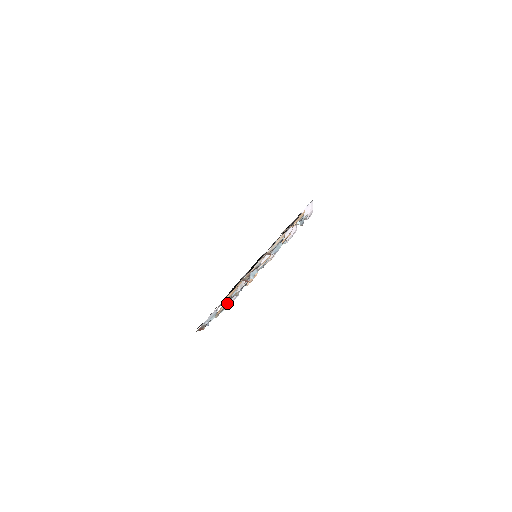
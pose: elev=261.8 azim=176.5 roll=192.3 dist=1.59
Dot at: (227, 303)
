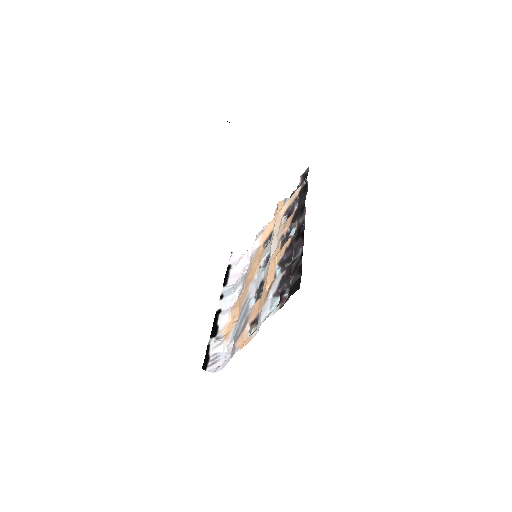
Dot at: (246, 328)
